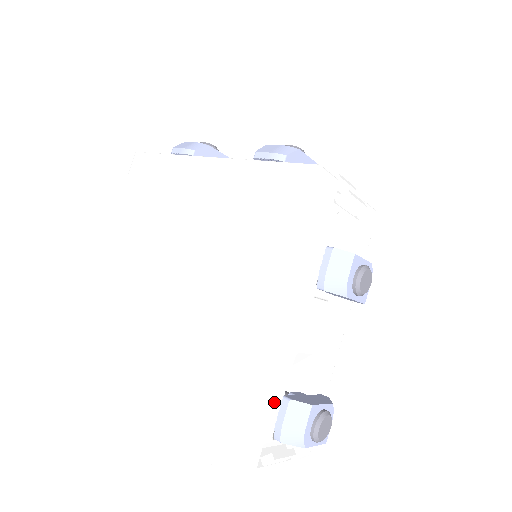
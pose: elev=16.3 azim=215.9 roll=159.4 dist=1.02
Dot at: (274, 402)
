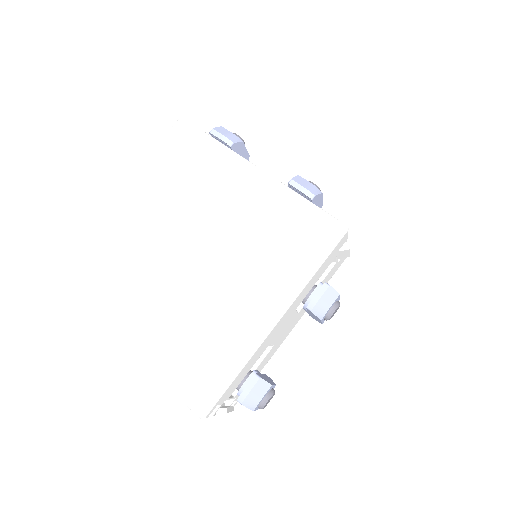
Dot at: (244, 374)
